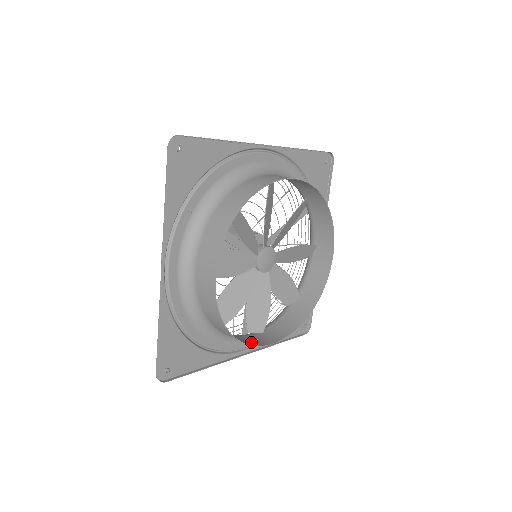
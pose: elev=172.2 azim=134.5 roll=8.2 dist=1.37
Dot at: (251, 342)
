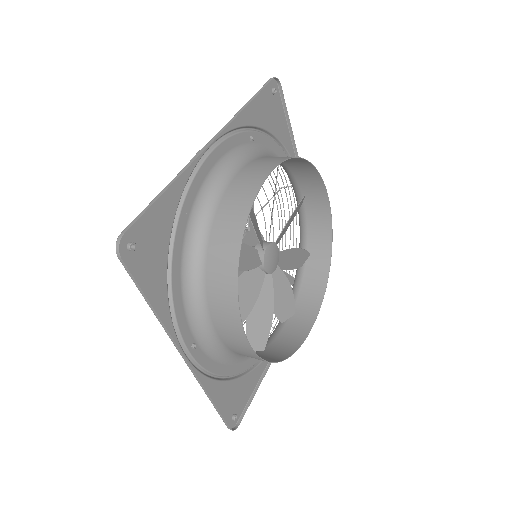
Dot at: (230, 315)
